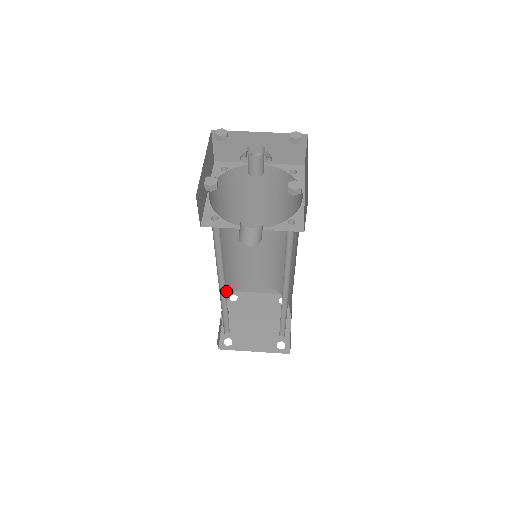
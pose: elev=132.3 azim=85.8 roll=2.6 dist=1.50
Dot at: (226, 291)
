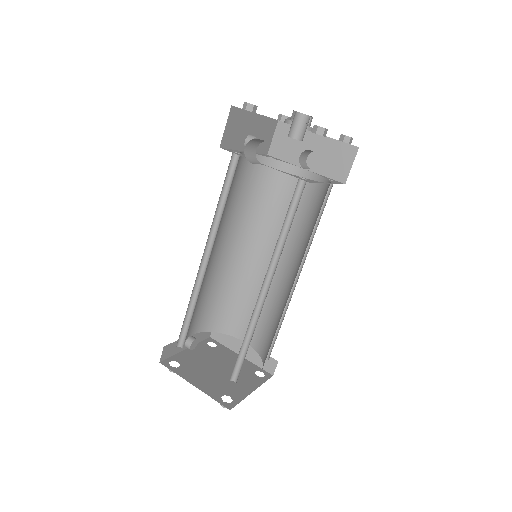
Dot at: (208, 317)
